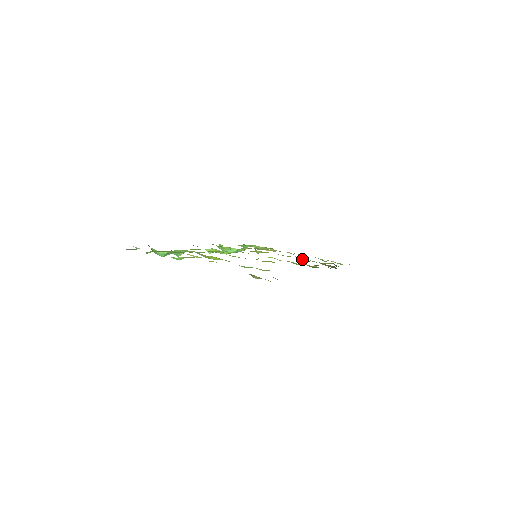
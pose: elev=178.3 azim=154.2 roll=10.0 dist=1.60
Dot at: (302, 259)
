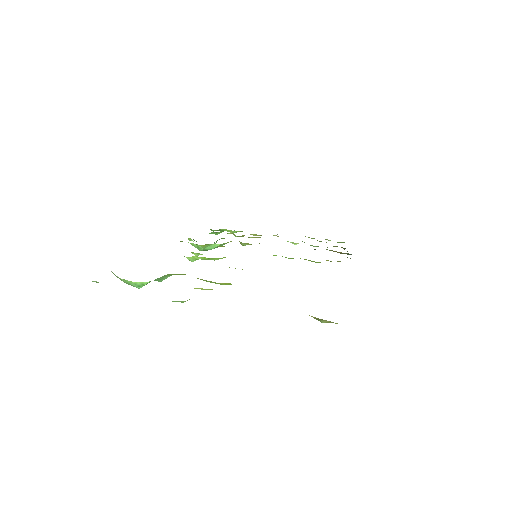
Dot at: occluded
